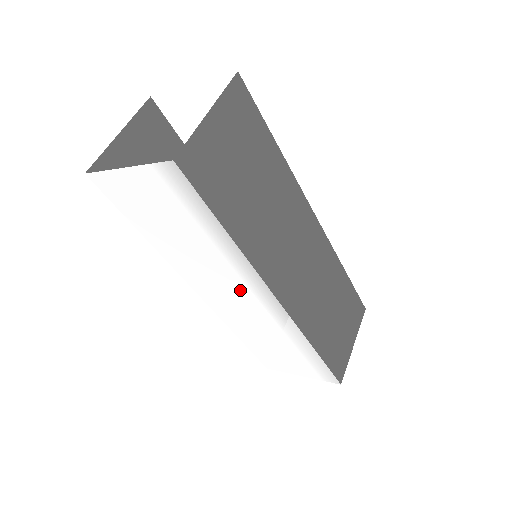
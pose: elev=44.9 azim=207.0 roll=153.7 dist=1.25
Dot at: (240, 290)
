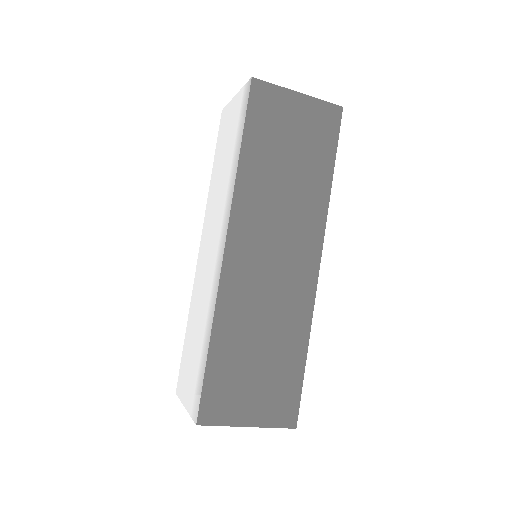
Dot at: (217, 234)
